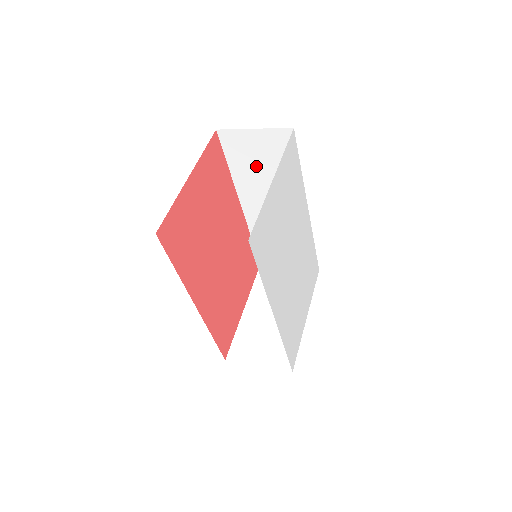
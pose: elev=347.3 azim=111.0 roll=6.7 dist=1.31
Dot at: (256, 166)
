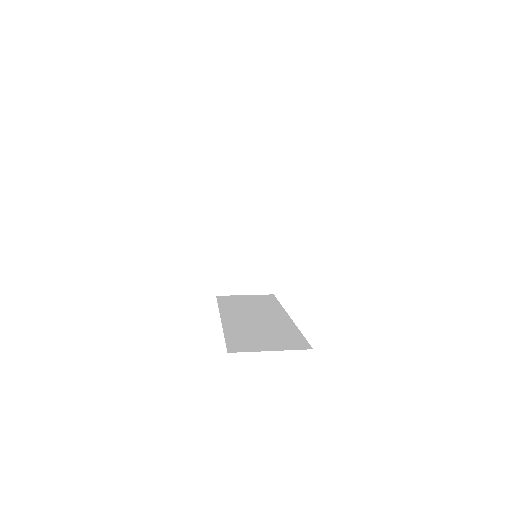
Dot at: occluded
